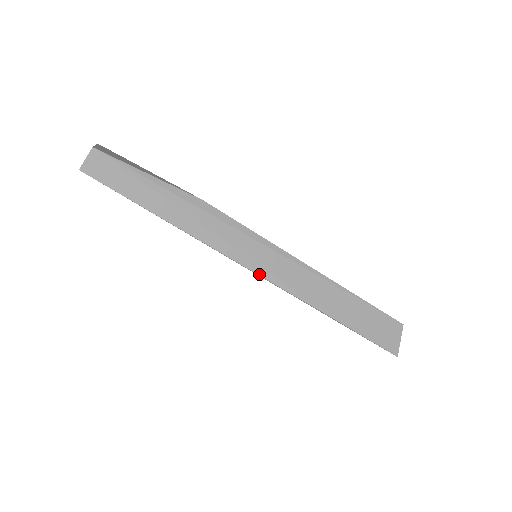
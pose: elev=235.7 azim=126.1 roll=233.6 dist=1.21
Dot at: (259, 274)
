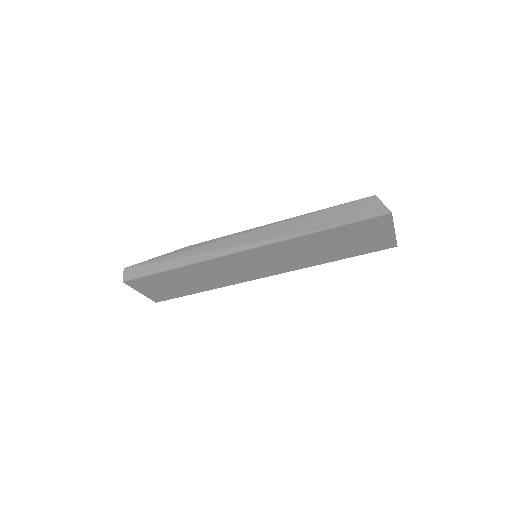
Dot at: (243, 250)
